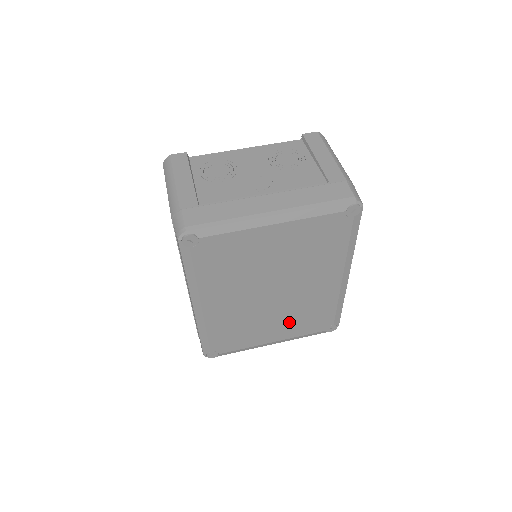
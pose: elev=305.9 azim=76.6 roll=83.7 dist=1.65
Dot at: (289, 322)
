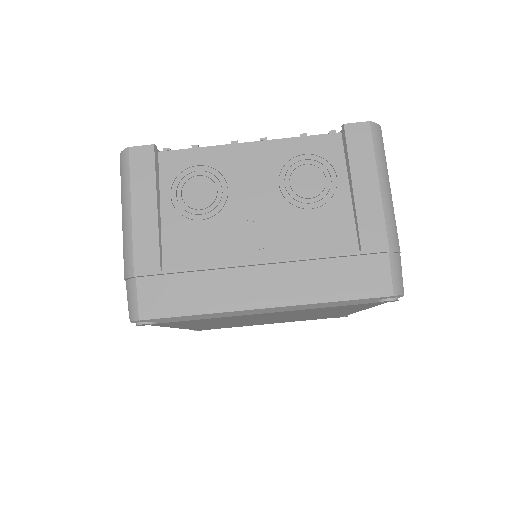
Dot at: occluded
